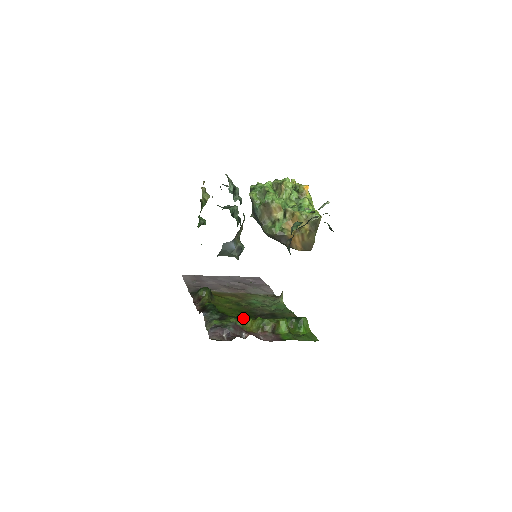
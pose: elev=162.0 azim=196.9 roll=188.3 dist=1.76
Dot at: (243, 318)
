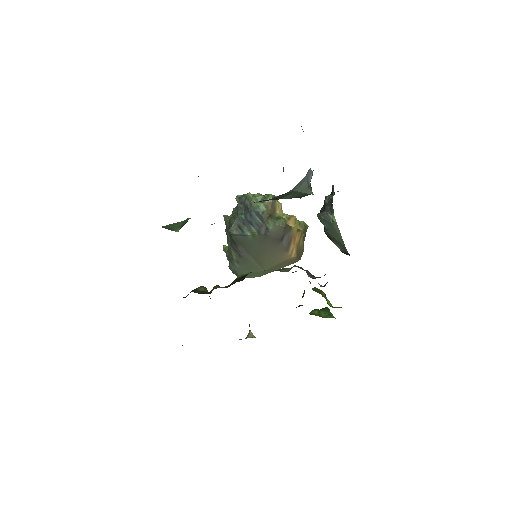
Dot at: occluded
